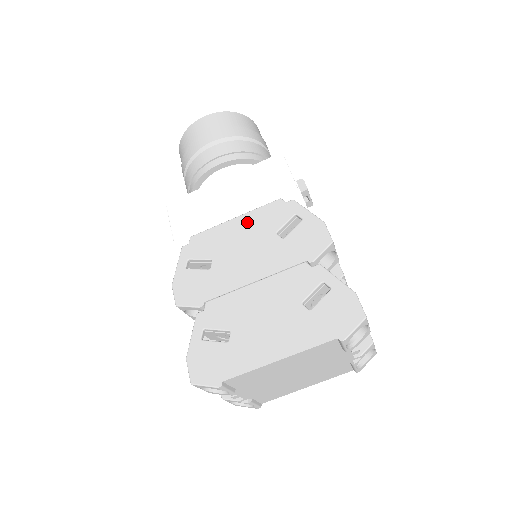
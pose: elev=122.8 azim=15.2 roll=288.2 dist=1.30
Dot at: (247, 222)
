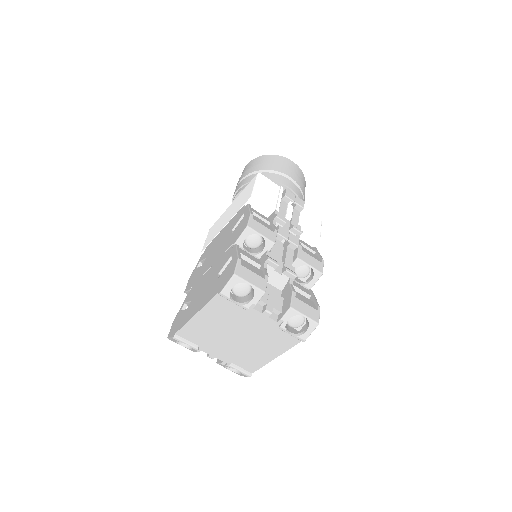
Dot at: (226, 228)
